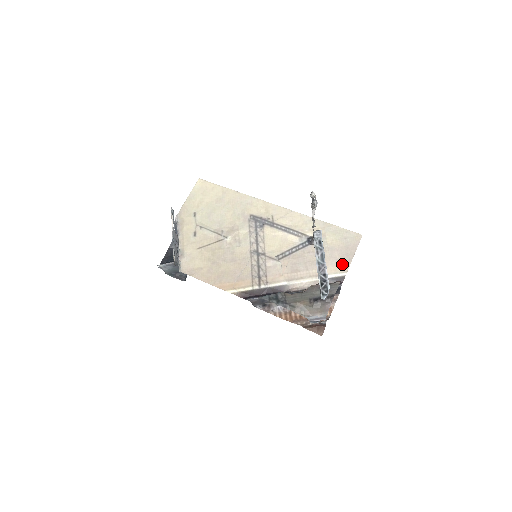
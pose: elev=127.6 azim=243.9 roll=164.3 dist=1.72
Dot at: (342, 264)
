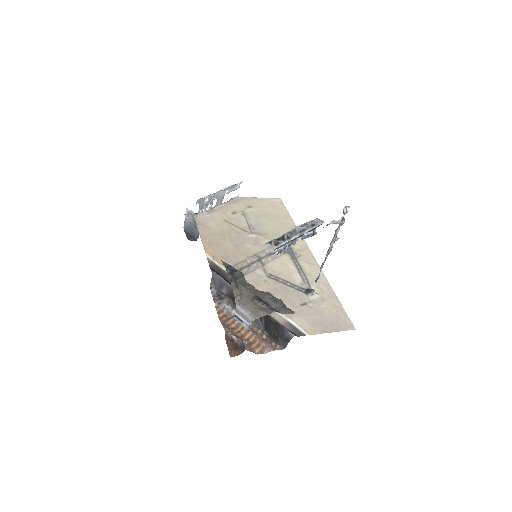
Dot at: (313, 327)
